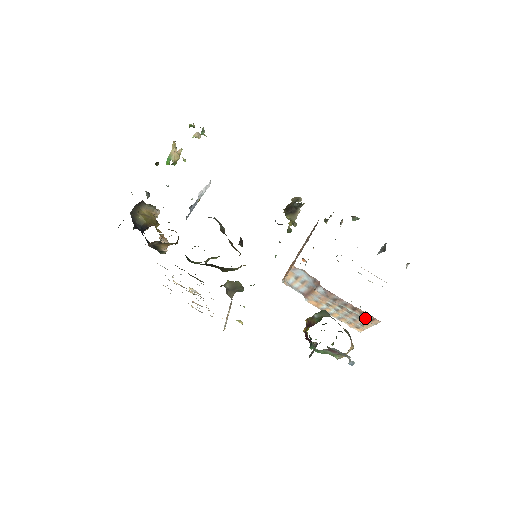
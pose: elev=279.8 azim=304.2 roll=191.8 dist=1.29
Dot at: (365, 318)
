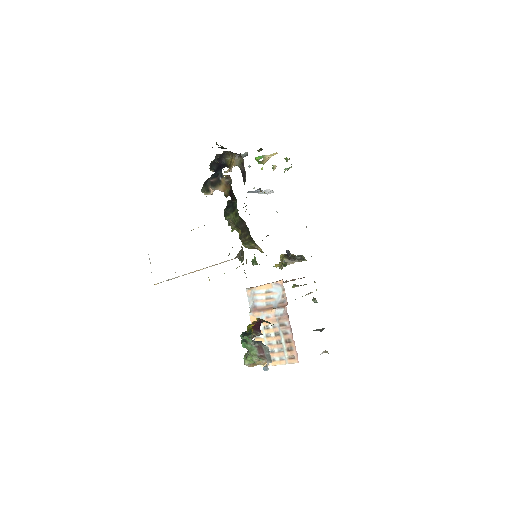
Dot at: (287, 354)
